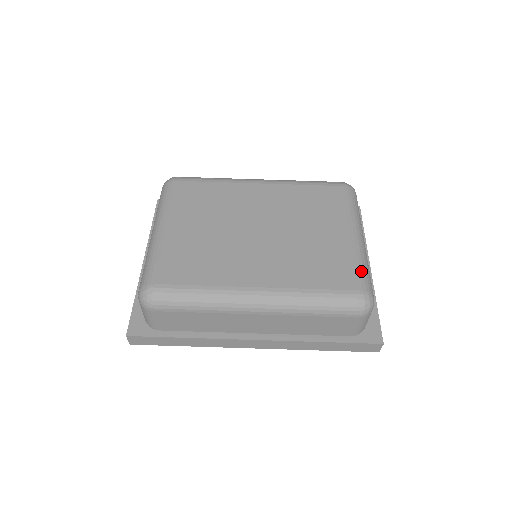
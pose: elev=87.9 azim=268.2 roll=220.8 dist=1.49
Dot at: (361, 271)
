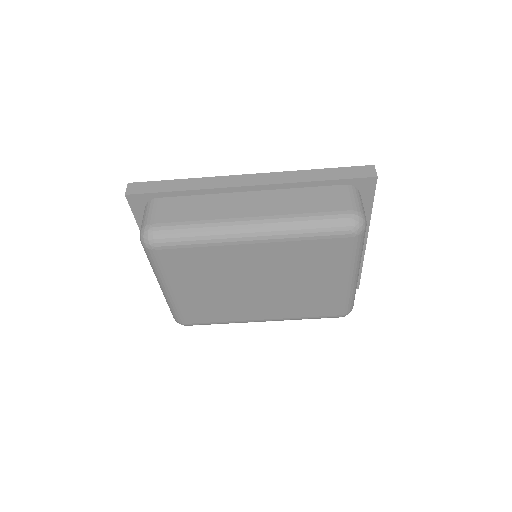
Dot at: (347, 304)
